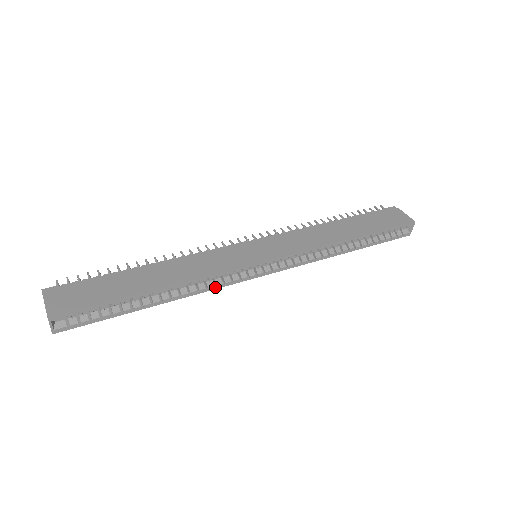
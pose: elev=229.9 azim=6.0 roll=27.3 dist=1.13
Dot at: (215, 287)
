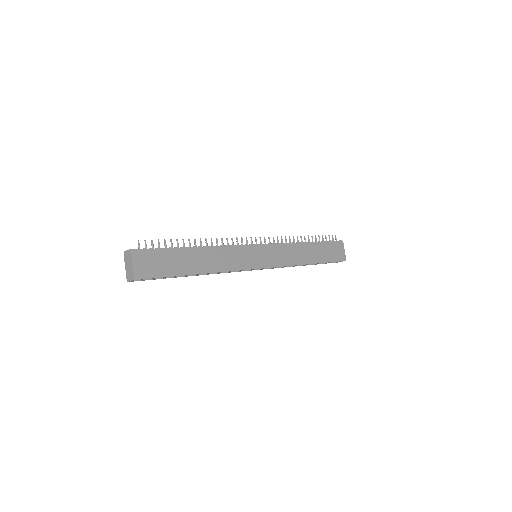
Dot at: (226, 272)
